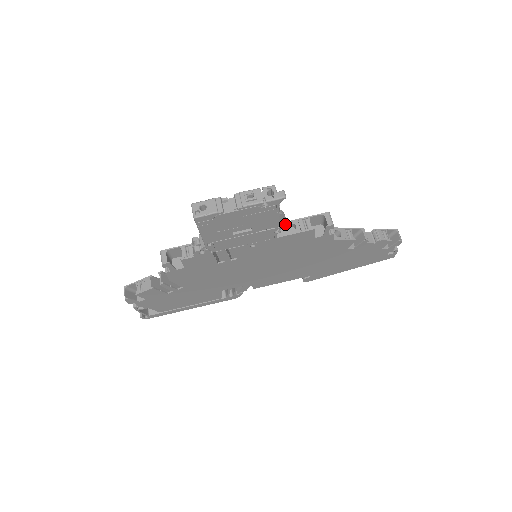
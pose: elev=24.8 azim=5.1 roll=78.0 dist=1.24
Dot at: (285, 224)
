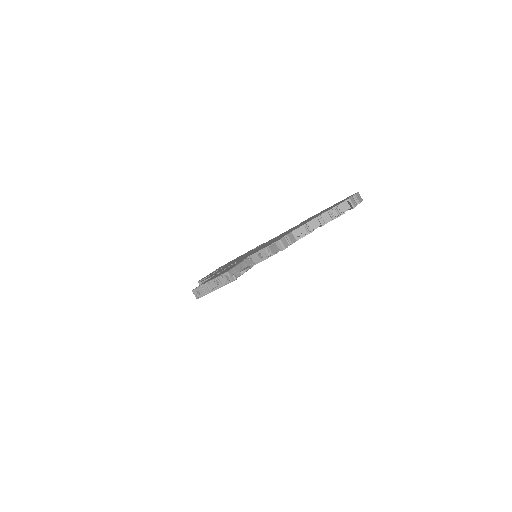
Dot at: (256, 254)
